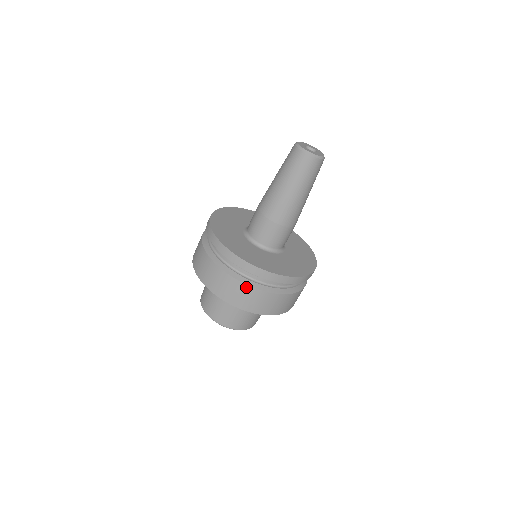
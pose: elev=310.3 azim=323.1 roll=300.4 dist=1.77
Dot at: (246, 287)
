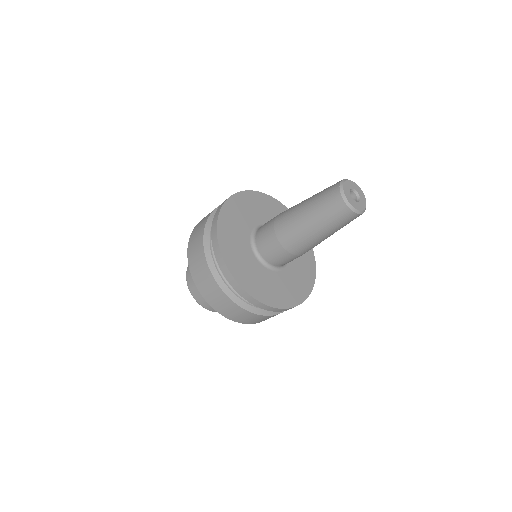
Dot at: (247, 312)
